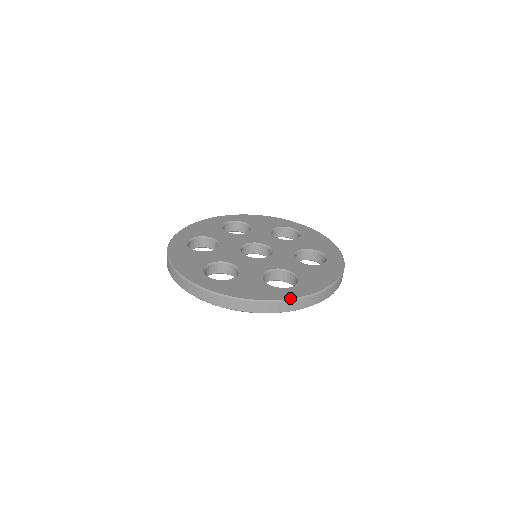
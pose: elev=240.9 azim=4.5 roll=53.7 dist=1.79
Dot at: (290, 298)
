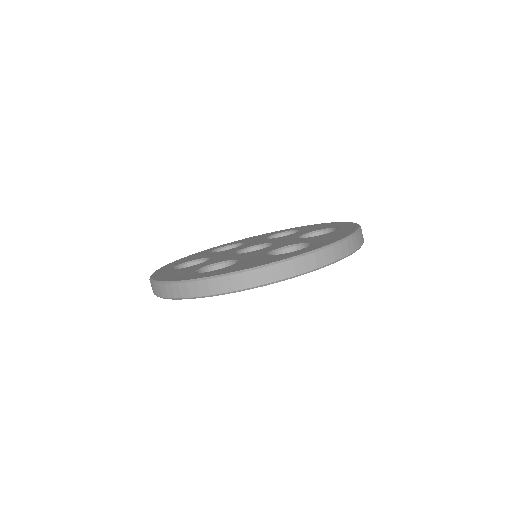
Dot at: (182, 280)
